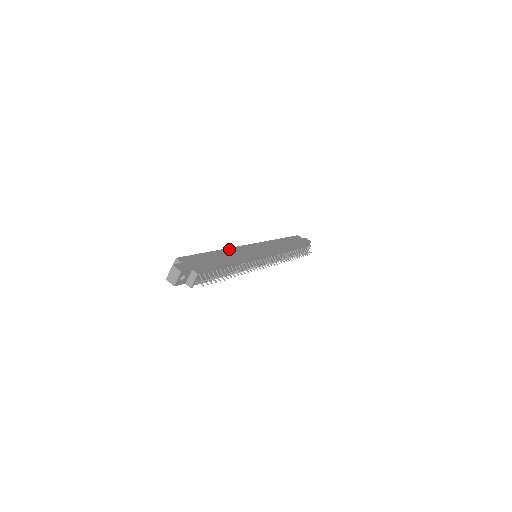
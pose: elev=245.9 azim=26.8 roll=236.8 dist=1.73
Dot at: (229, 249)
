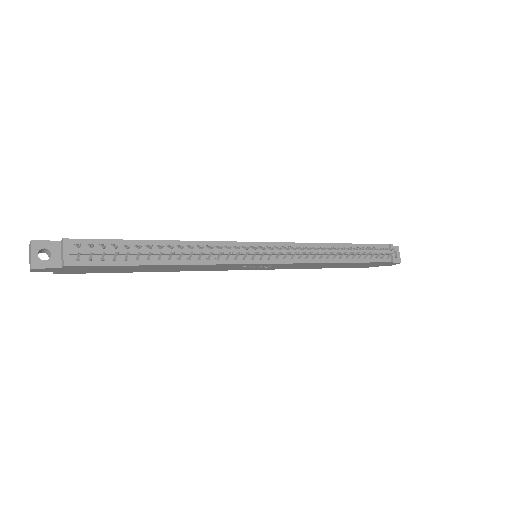
Dot at: occluded
